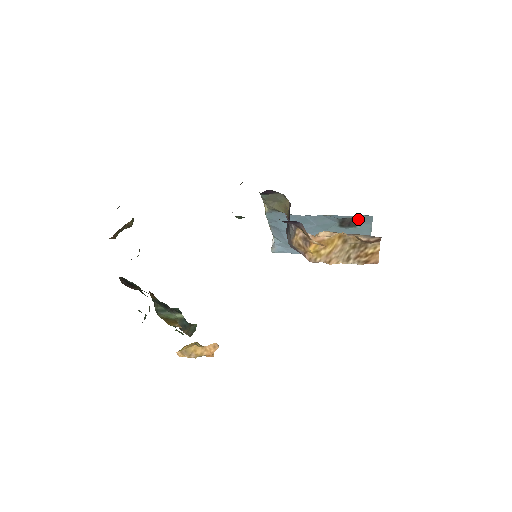
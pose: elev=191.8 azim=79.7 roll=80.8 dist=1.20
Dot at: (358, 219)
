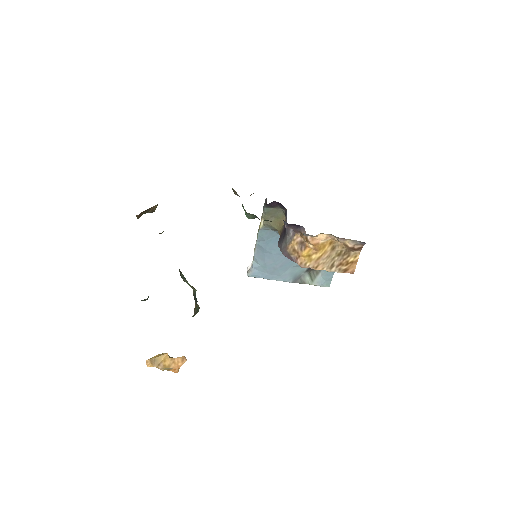
Dot at: occluded
